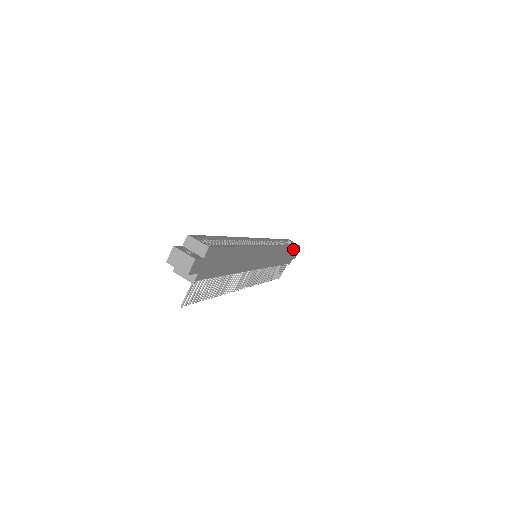
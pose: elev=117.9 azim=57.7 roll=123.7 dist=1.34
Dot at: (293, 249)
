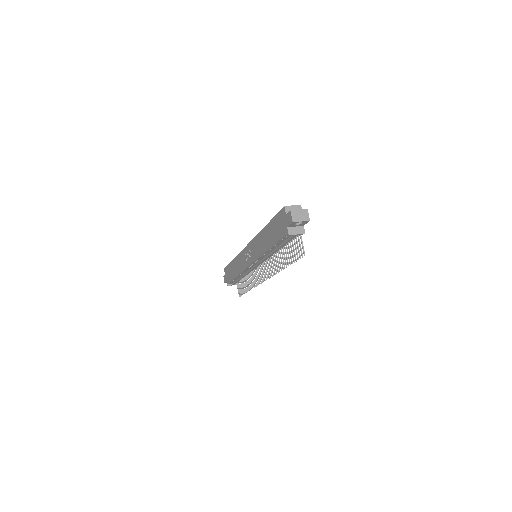
Dot at: occluded
